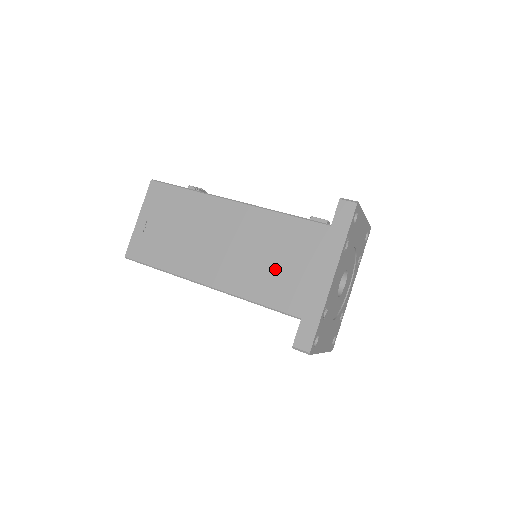
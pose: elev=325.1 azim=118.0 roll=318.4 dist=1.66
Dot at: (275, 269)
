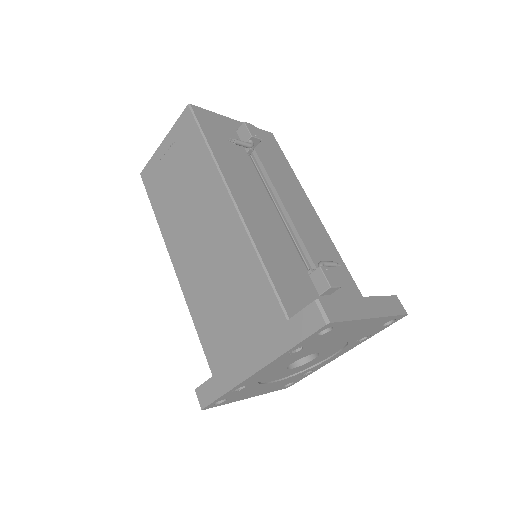
Dot at: (221, 309)
